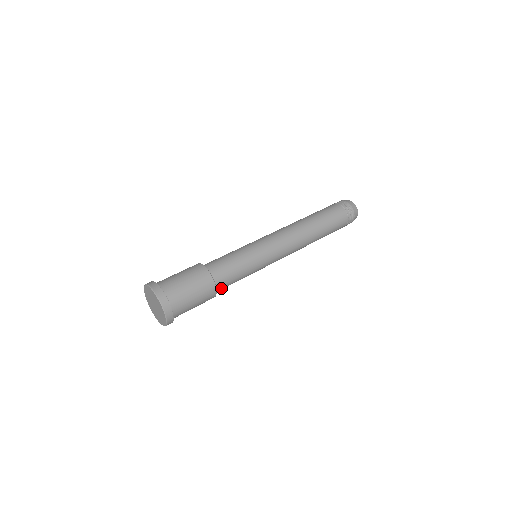
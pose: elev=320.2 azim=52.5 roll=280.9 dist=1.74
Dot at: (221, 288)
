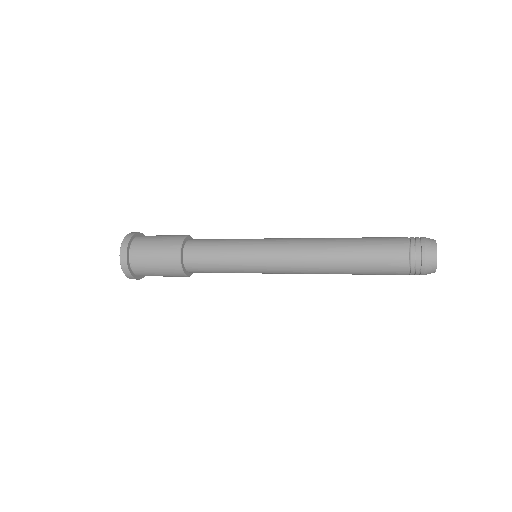
Dot at: (191, 253)
